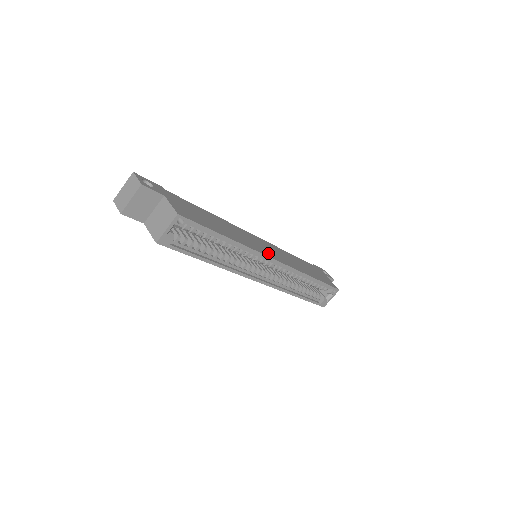
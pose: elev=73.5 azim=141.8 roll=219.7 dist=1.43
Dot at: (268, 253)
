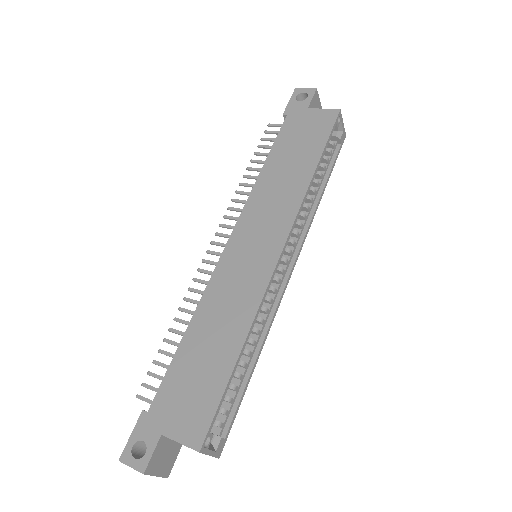
Dot at: (266, 260)
